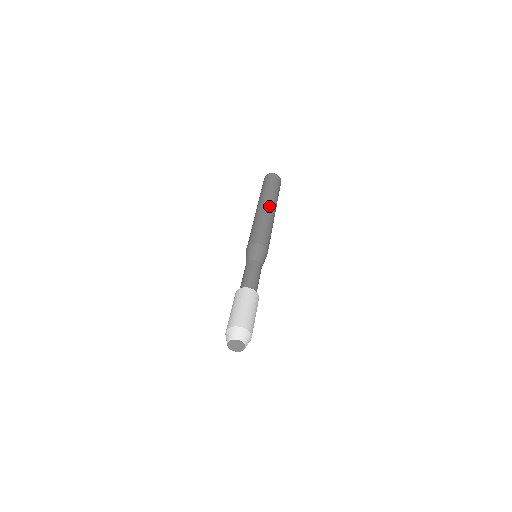
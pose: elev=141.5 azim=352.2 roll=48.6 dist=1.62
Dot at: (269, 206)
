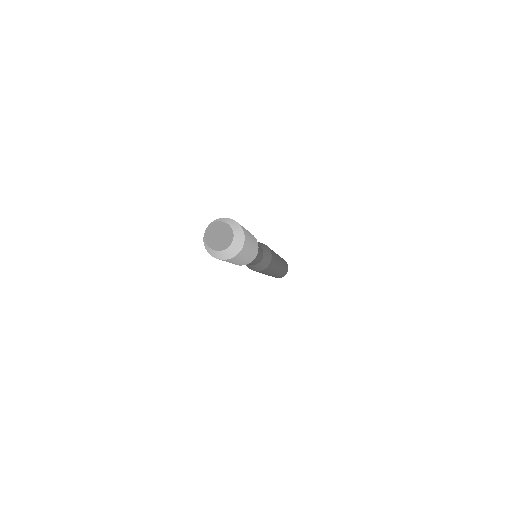
Dot at: occluded
